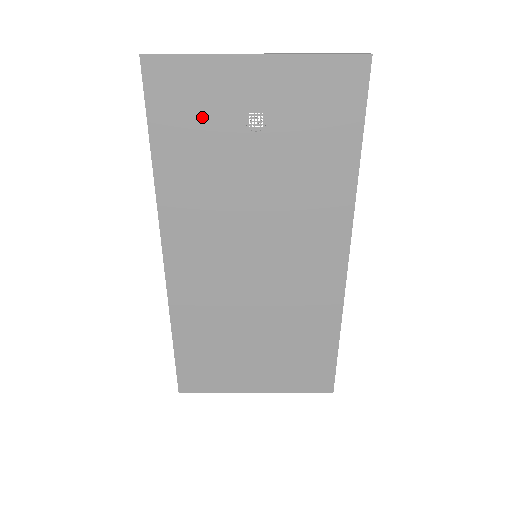
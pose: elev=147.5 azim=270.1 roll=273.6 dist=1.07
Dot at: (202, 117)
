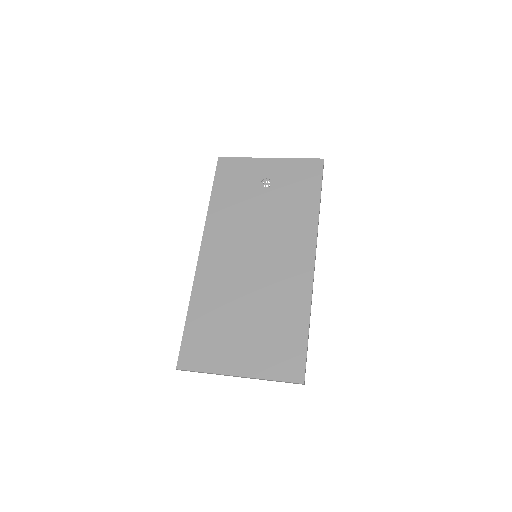
Dot at: (240, 181)
